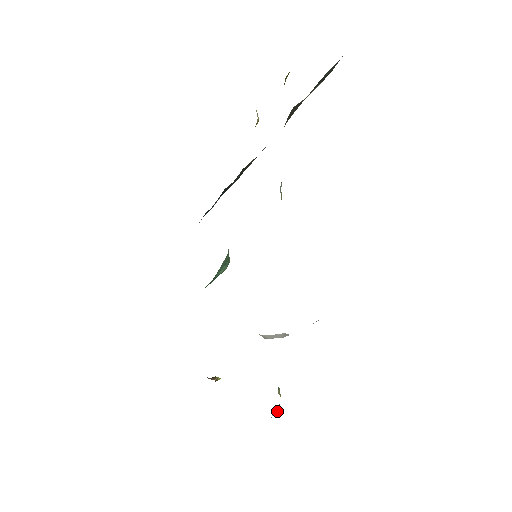
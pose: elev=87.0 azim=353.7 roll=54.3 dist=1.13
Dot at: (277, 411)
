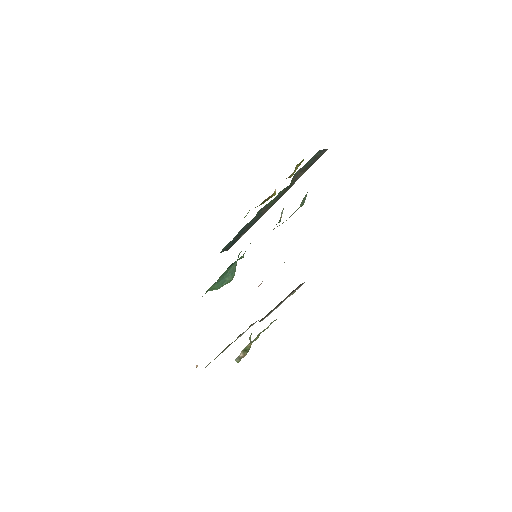
Dot at: (245, 355)
